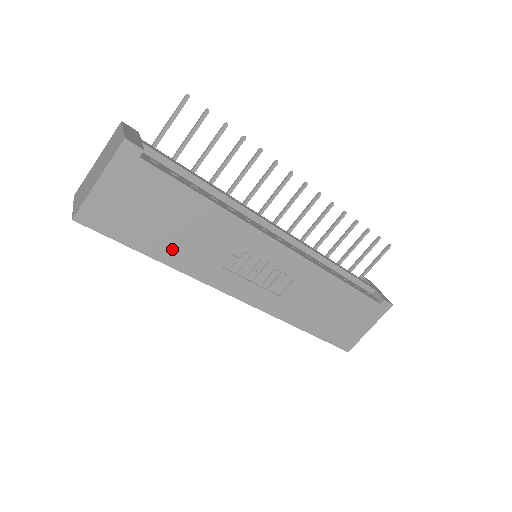
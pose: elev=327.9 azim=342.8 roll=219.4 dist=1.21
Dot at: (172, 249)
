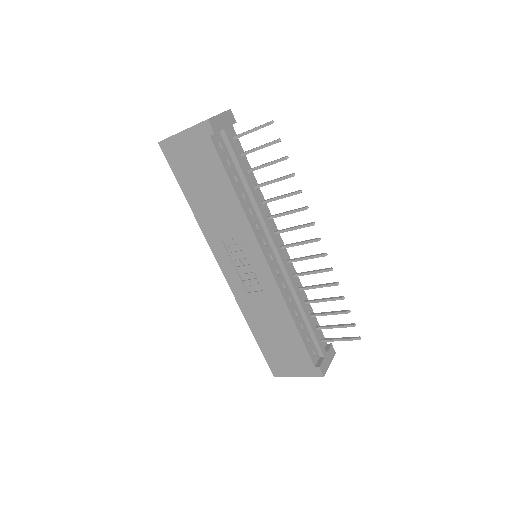
Dot at: (200, 204)
